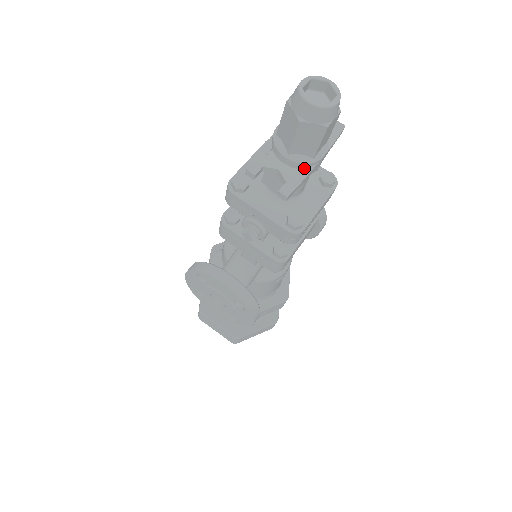
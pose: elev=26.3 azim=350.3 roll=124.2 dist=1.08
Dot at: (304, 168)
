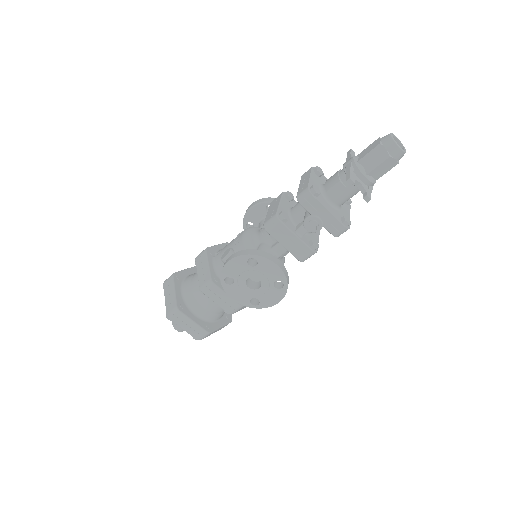
Dot at: (370, 186)
